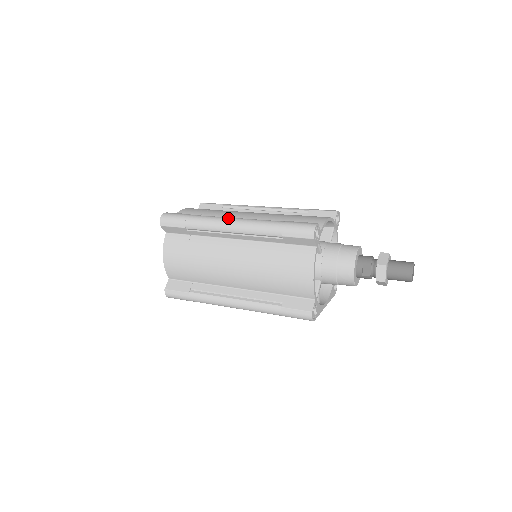
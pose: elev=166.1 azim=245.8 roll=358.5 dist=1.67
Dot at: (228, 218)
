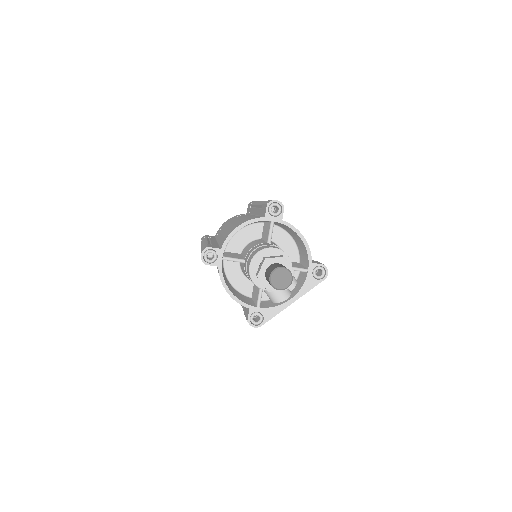
Dot at: occluded
